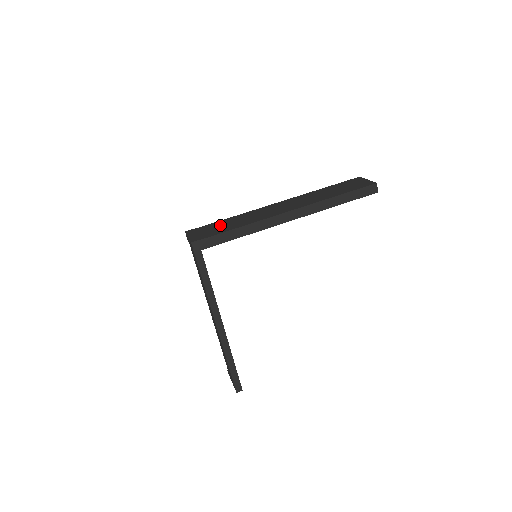
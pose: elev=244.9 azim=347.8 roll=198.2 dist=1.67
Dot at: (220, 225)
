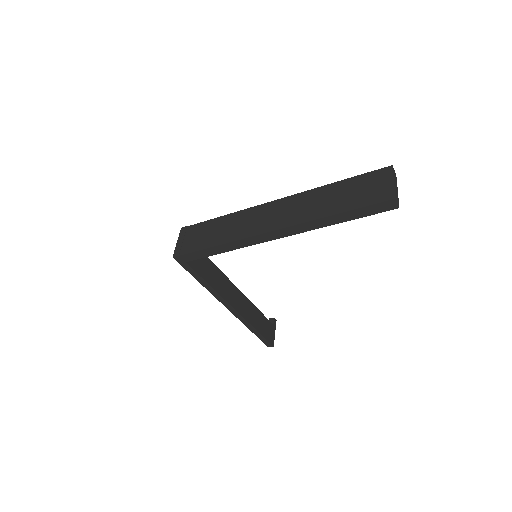
Dot at: (207, 231)
